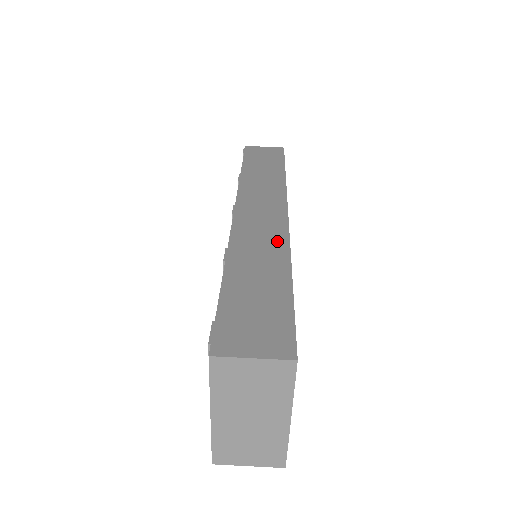
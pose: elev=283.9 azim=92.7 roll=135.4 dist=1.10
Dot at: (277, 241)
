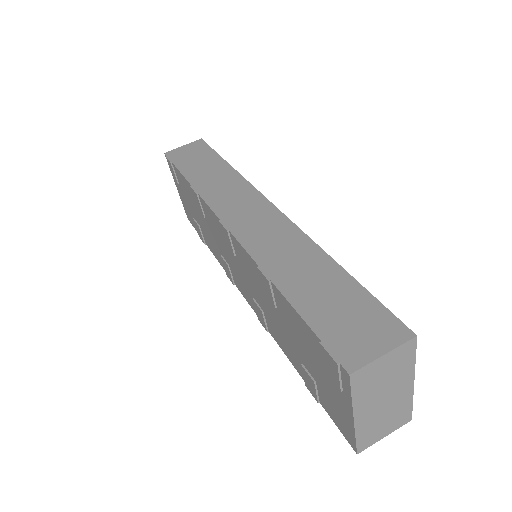
Dot at: (293, 237)
